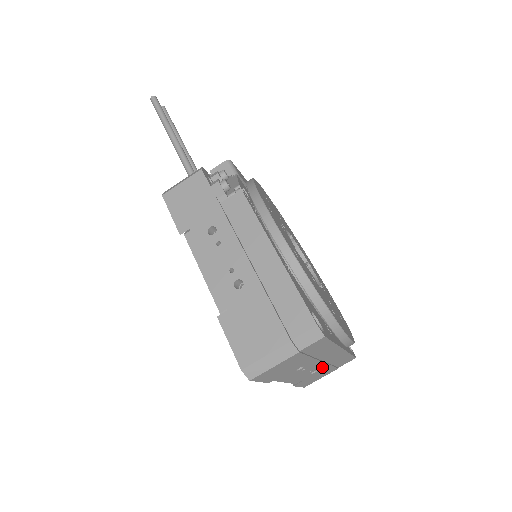
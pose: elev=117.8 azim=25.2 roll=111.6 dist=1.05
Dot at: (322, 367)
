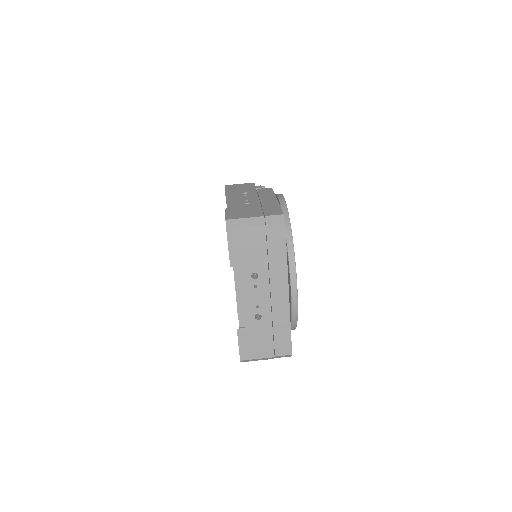
Dot at: (266, 316)
